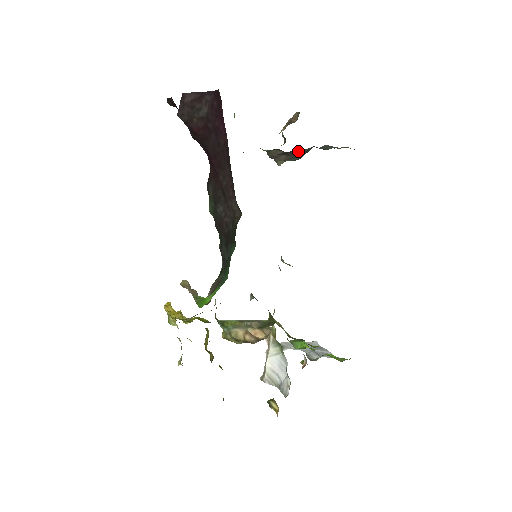
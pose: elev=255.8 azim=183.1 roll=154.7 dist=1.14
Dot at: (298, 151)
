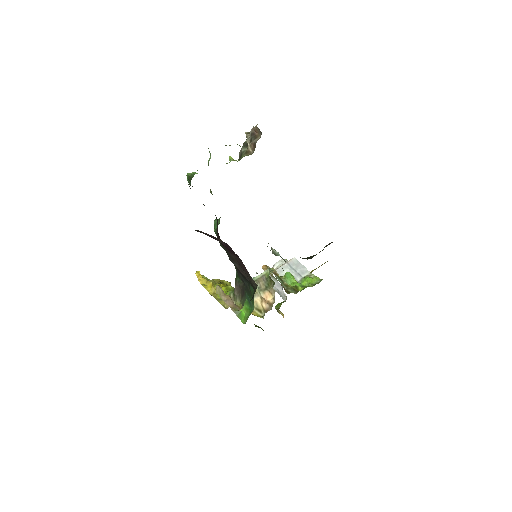
Dot at: occluded
